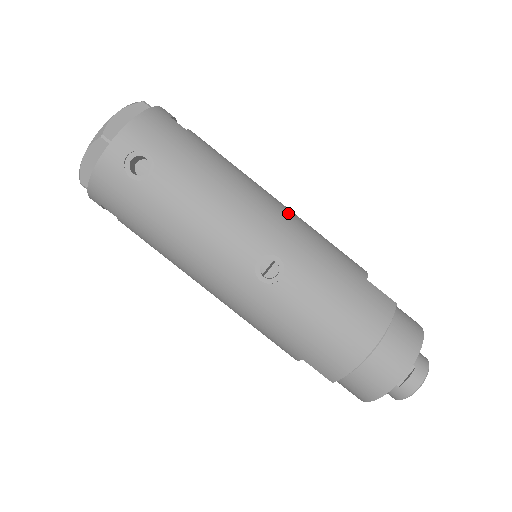
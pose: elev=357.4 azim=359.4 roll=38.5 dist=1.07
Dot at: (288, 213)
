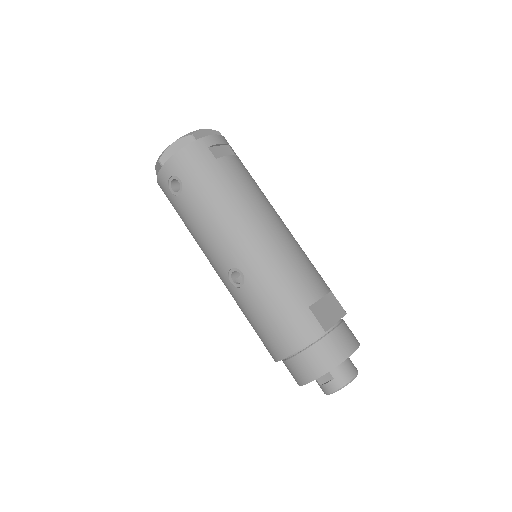
Dot at: (267, 239)
